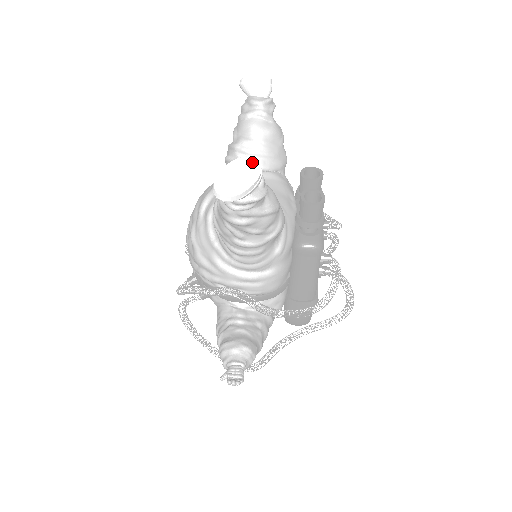
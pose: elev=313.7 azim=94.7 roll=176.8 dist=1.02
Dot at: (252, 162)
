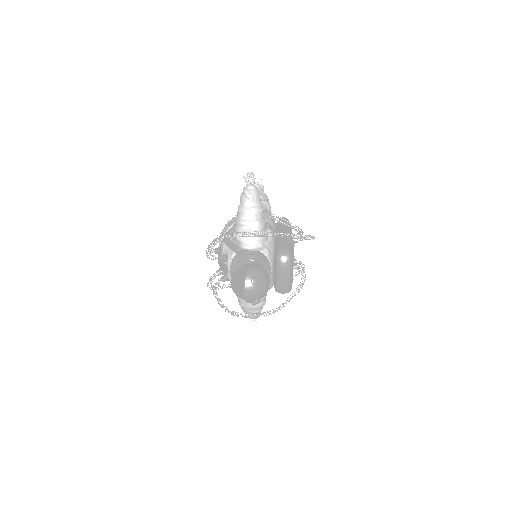
Dot at: occluded
